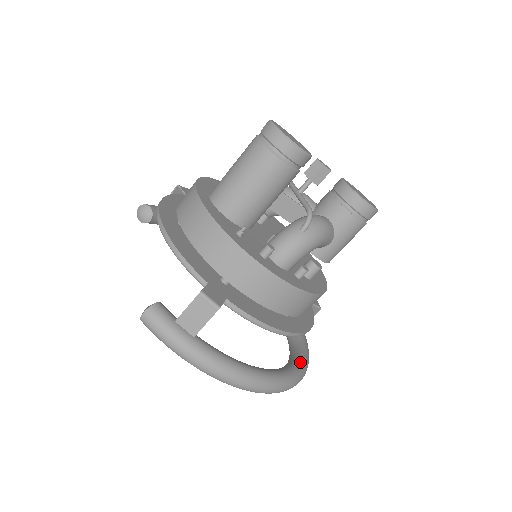
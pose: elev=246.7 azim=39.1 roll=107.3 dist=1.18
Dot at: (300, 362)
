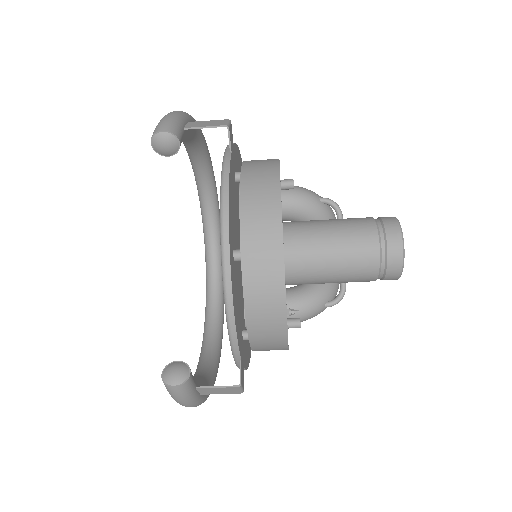
Dot at: occluded
